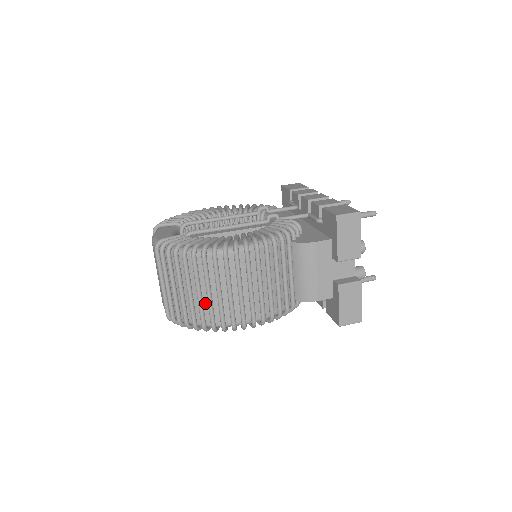
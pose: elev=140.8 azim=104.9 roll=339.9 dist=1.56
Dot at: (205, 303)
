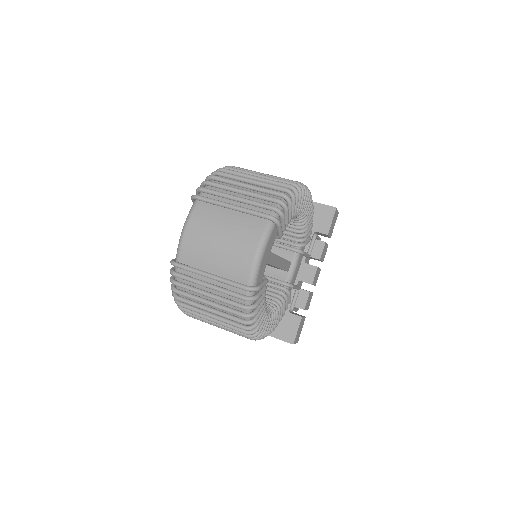
Dot at: (269, 183)
